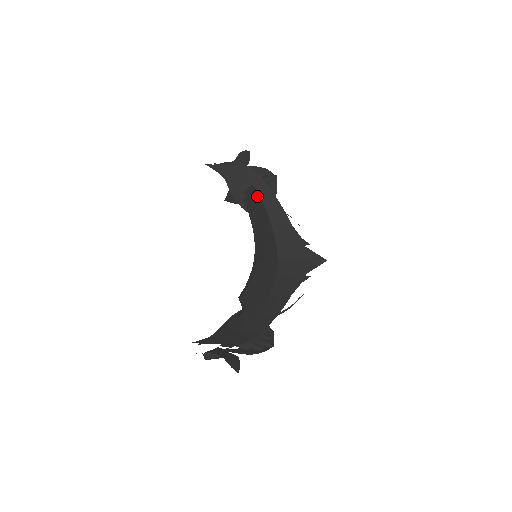
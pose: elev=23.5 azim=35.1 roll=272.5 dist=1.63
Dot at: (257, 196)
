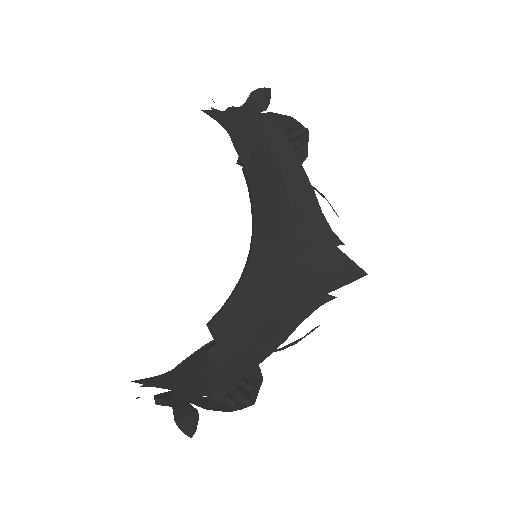
Dot at: (272, 161)
